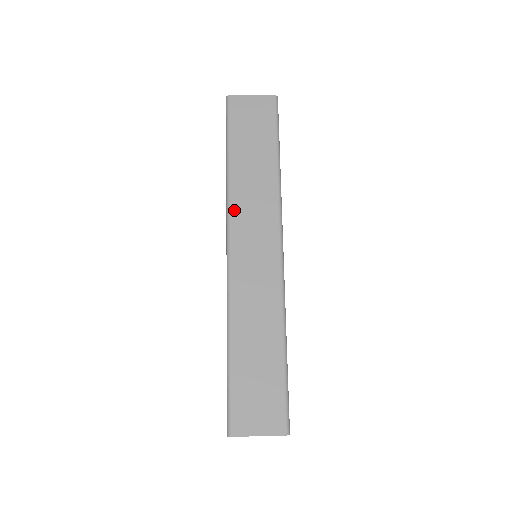
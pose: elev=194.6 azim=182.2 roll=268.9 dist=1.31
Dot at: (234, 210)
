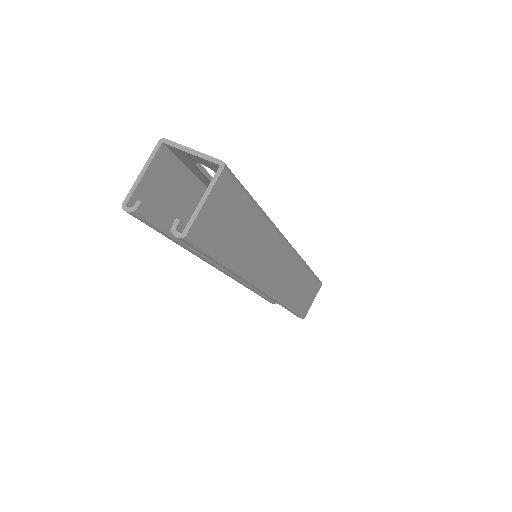
Dot at: (256, 278)
